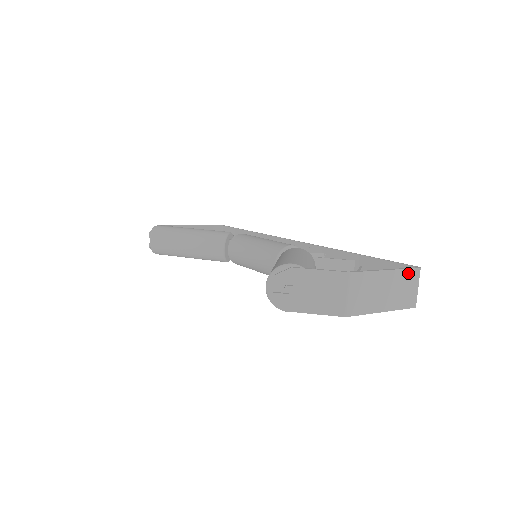
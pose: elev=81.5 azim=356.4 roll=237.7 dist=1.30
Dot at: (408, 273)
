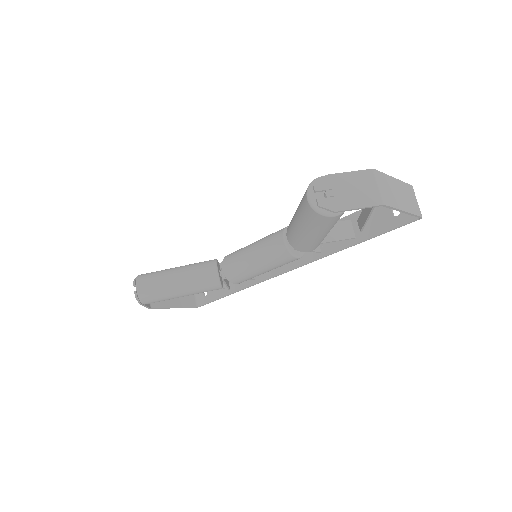
Dot at: (407, 186)
